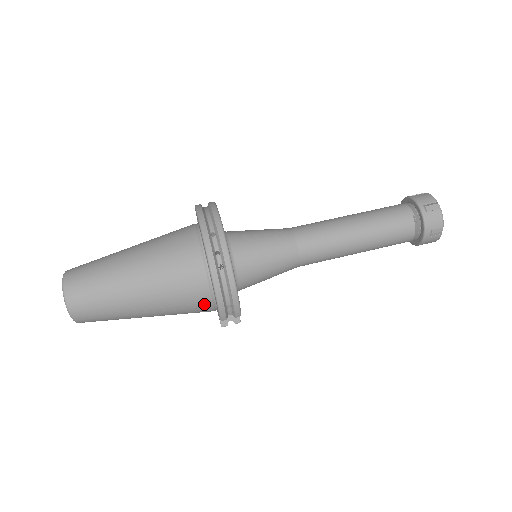
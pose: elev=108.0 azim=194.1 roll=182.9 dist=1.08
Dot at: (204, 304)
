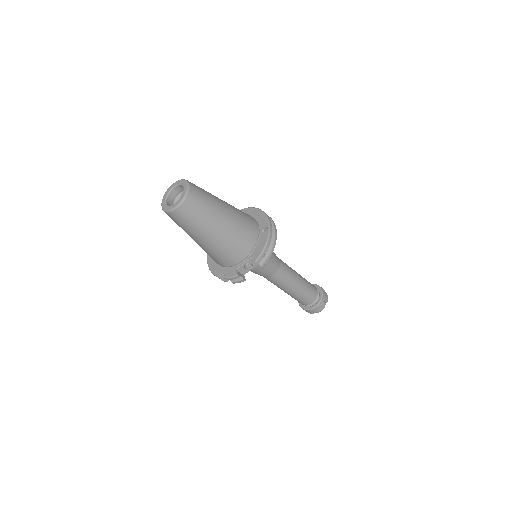
Dot at: (246, 249)
